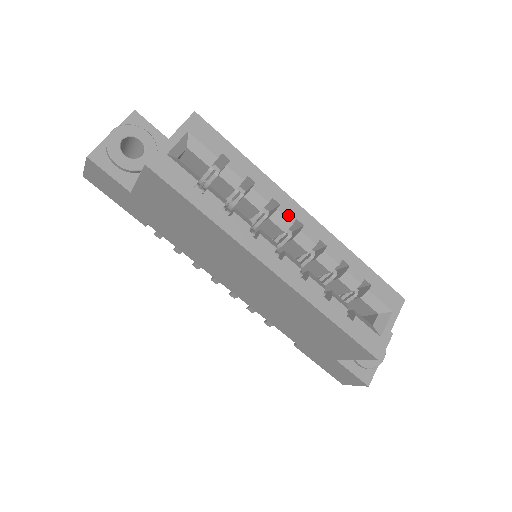
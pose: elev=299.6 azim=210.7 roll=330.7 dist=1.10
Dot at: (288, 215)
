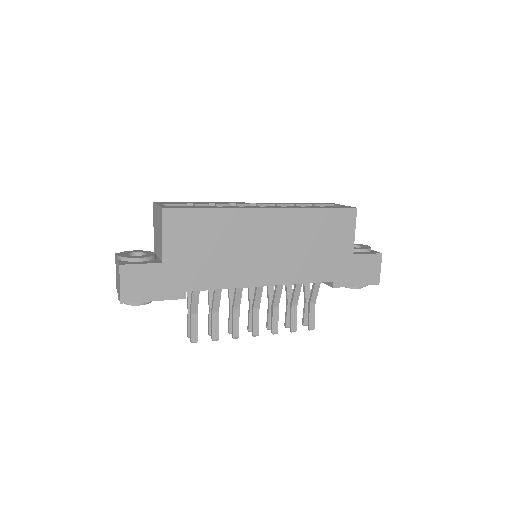
Dot at: (244, 204)
